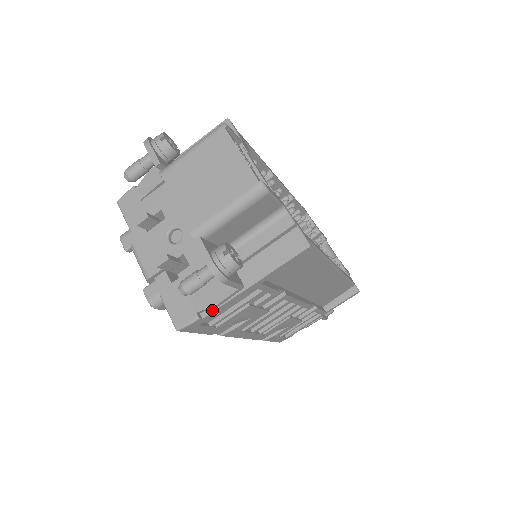
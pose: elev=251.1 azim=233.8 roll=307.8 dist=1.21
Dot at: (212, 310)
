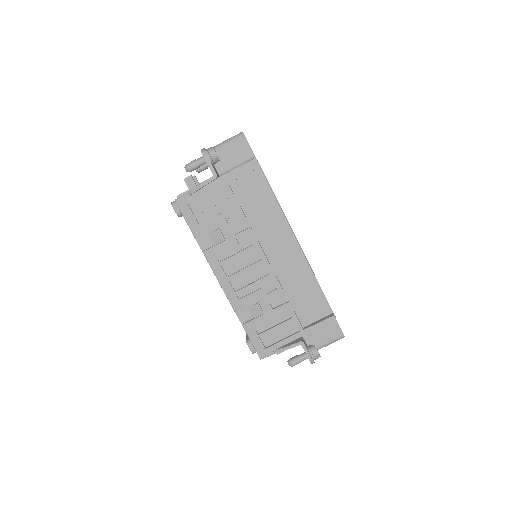
Dot at: (197, 192)
